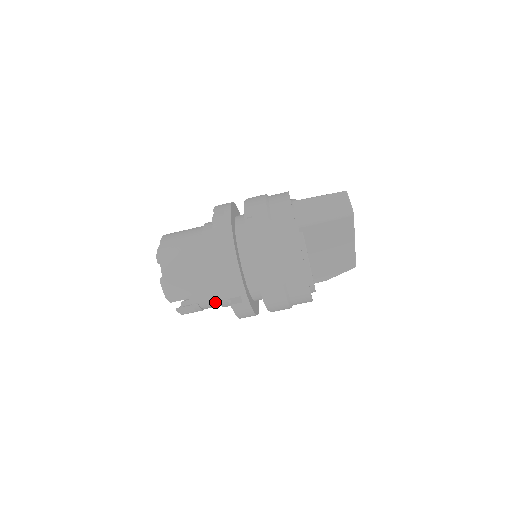
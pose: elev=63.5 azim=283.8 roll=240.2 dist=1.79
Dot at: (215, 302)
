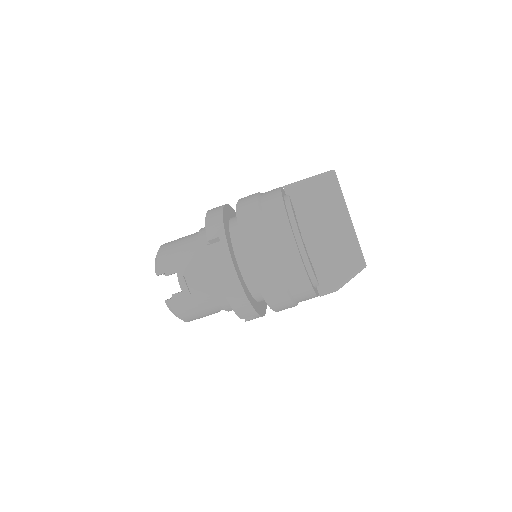
Dot at: (202, 277)
